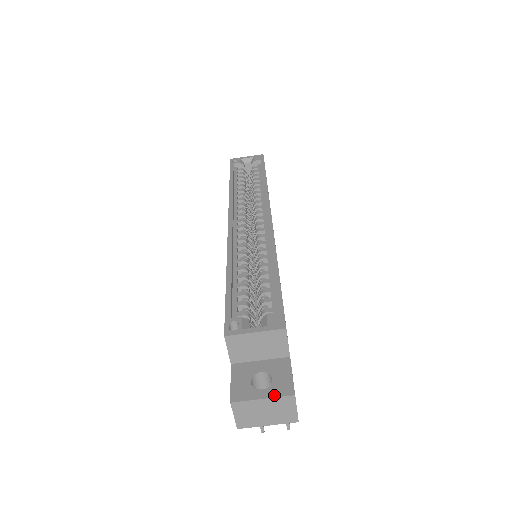
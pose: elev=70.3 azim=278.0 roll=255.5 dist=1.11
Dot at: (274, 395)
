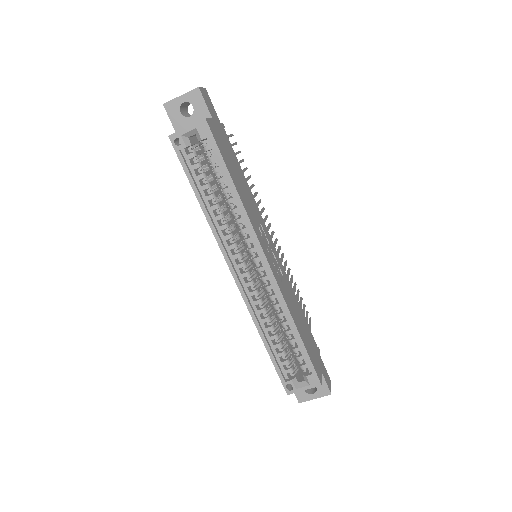
Dot at: (320, 396)
